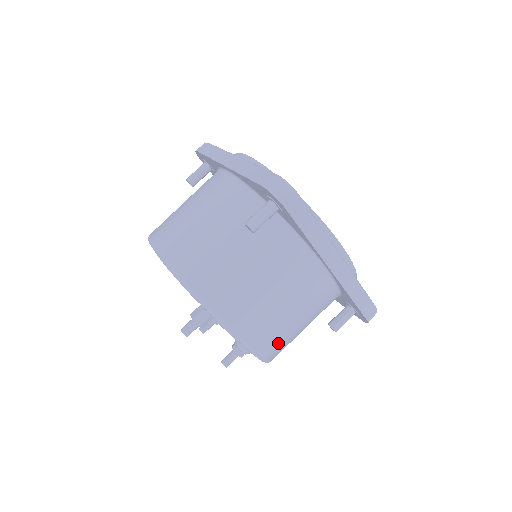
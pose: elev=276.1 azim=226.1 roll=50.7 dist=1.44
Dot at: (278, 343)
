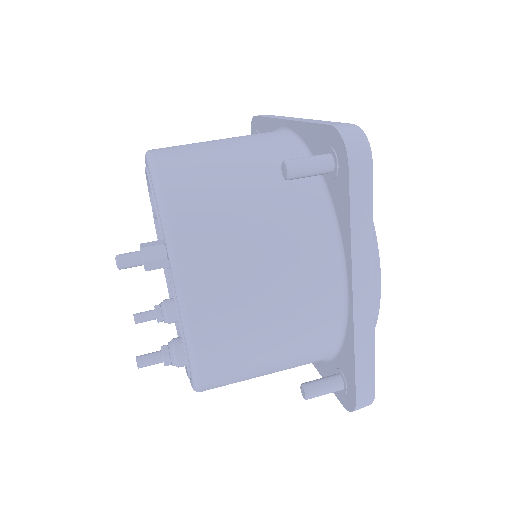
Dot at: (228, 360)
